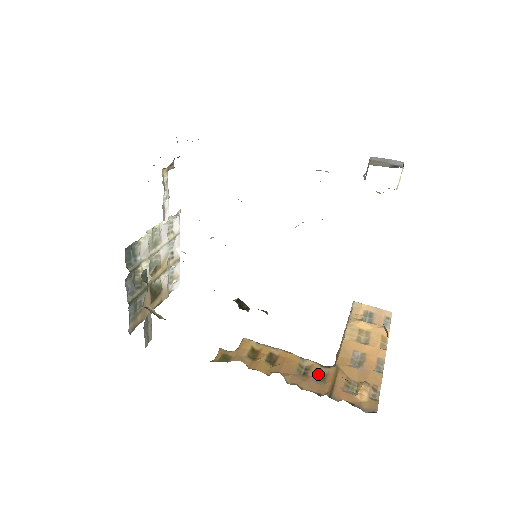
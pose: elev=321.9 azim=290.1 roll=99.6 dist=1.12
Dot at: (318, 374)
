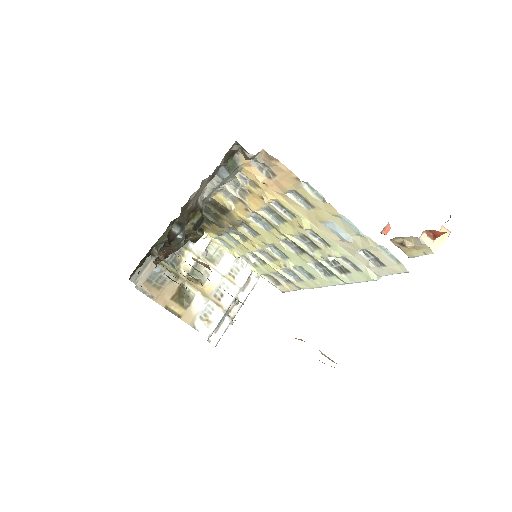
Dot at: (188, 274)
